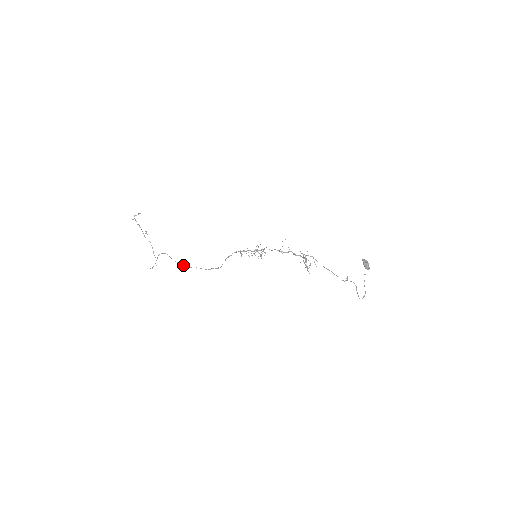
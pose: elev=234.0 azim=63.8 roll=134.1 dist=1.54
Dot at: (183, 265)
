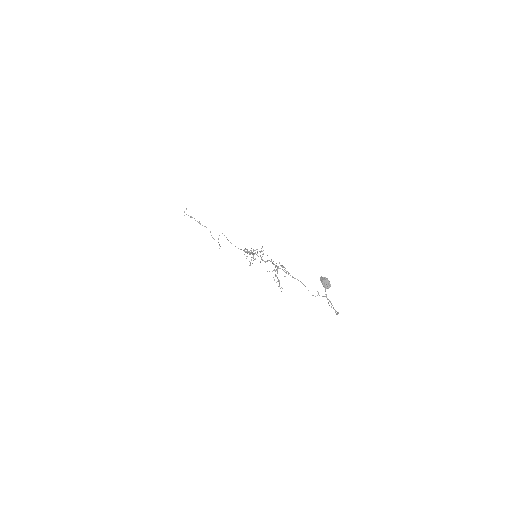
Dot at: occluded
